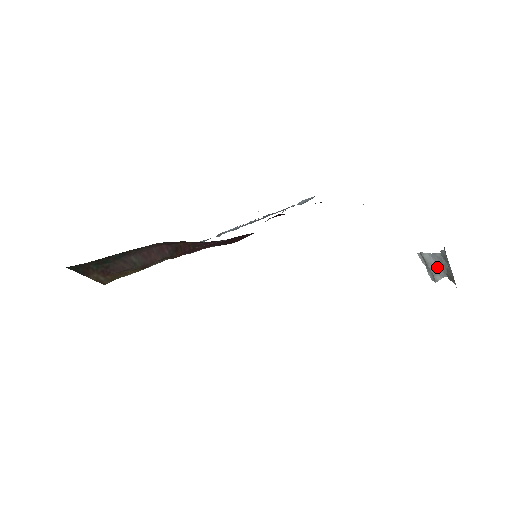
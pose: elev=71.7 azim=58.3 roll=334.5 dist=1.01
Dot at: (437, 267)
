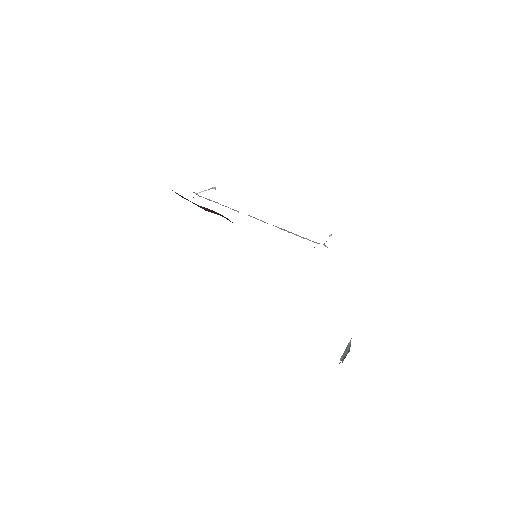
Dot at: (346, 354)
